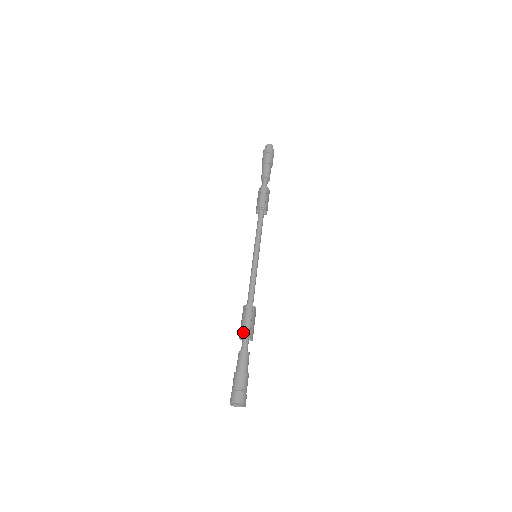
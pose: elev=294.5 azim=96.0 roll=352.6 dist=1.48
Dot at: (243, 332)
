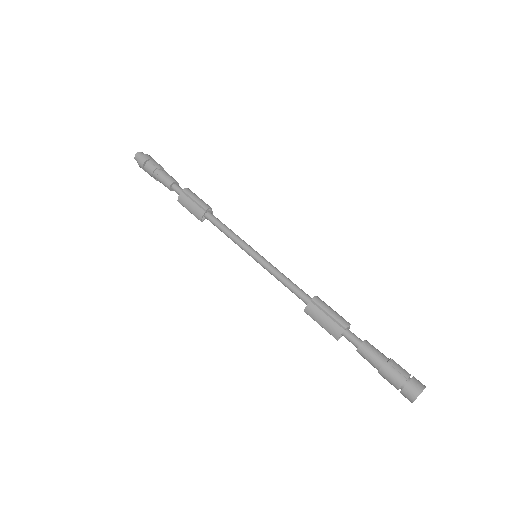
Dot at: (344, 325)
